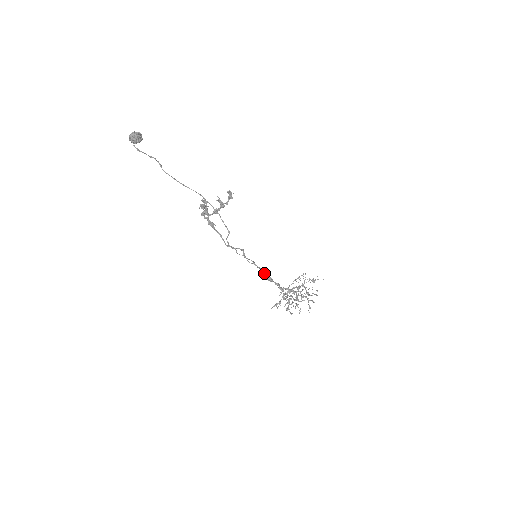
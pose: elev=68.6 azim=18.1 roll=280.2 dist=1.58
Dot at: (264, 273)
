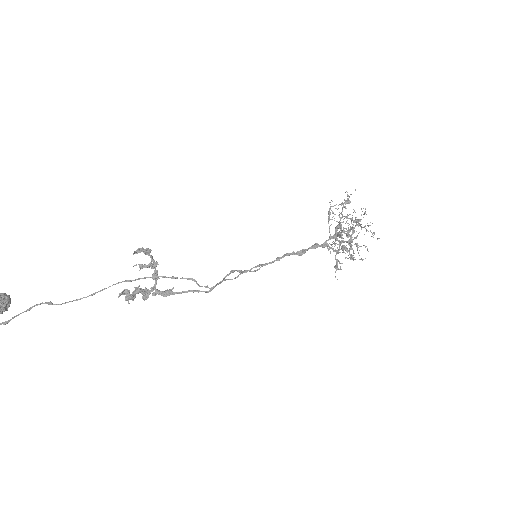
Dot at: occluded
